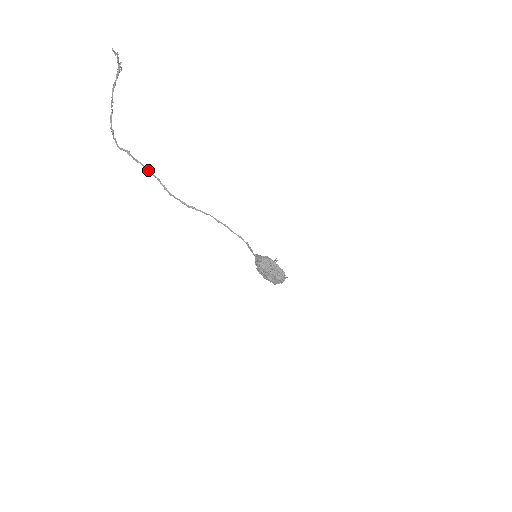
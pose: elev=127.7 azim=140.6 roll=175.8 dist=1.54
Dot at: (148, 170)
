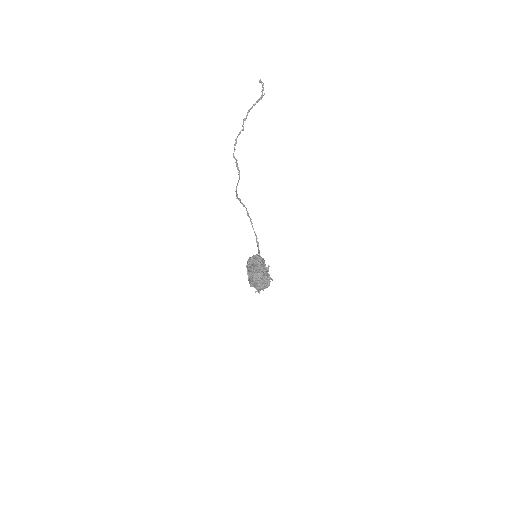
Dot at: (239, 175)
